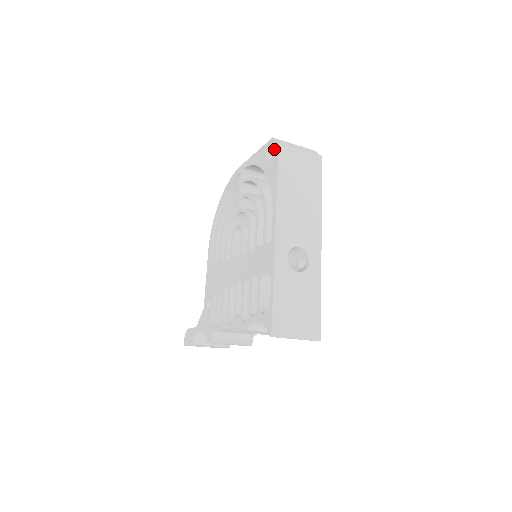
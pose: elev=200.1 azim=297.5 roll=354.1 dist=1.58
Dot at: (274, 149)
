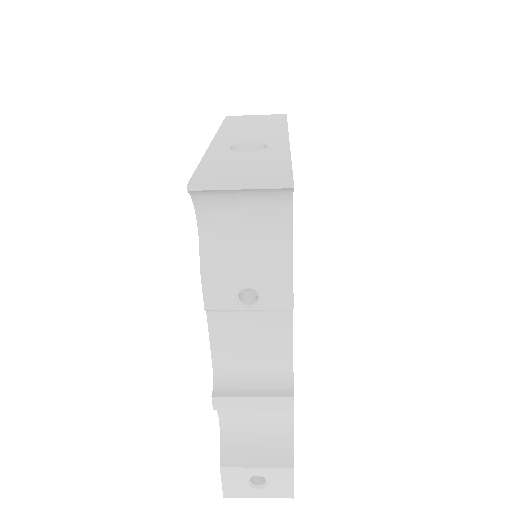
Dot at: occluded
